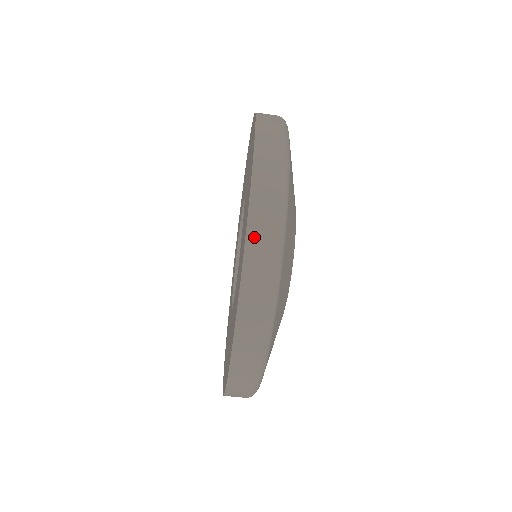
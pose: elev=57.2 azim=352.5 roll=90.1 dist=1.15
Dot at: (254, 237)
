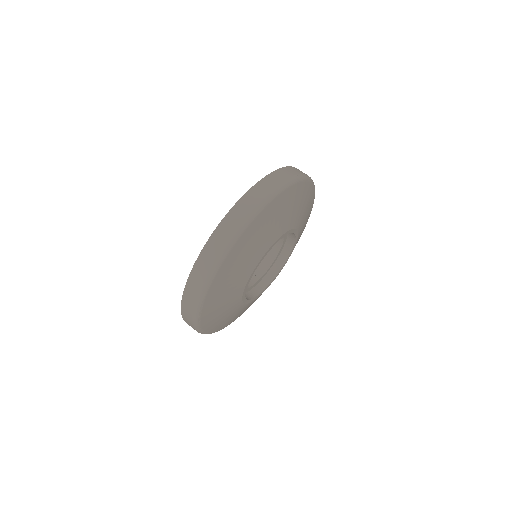
Dot at: (273, 176)
